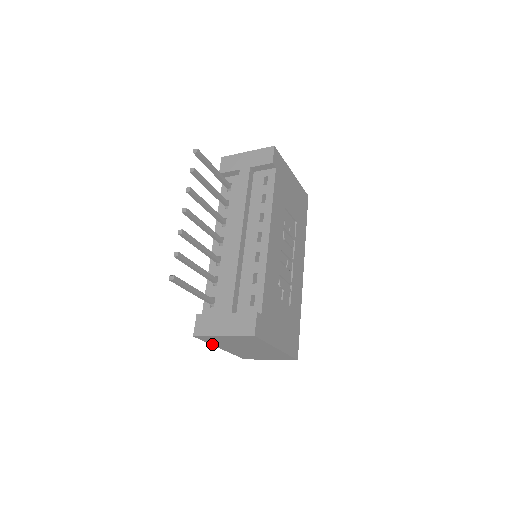
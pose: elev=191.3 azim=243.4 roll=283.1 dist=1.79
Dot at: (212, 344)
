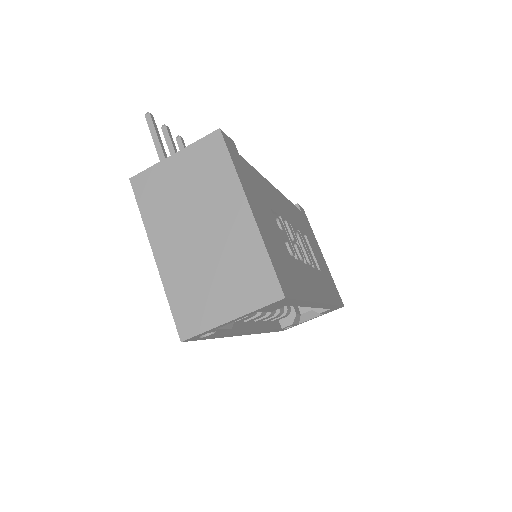
Dot at: (146, 224)
